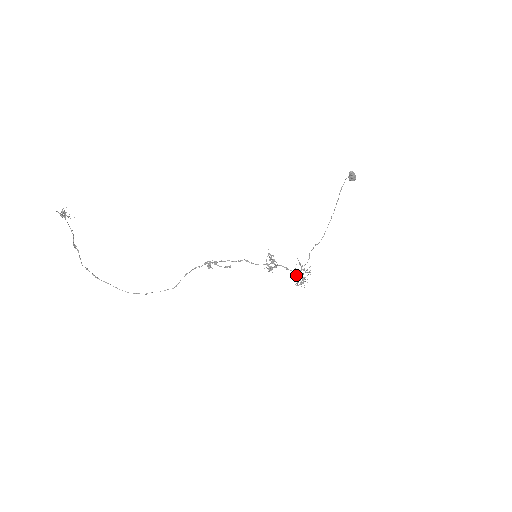
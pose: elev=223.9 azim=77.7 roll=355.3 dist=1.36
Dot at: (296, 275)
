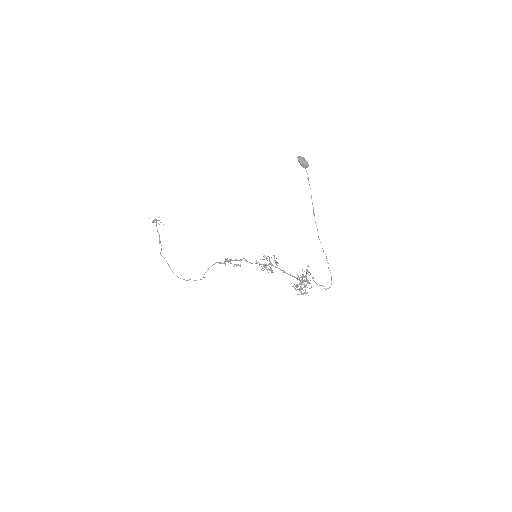
Dot at: occluded
